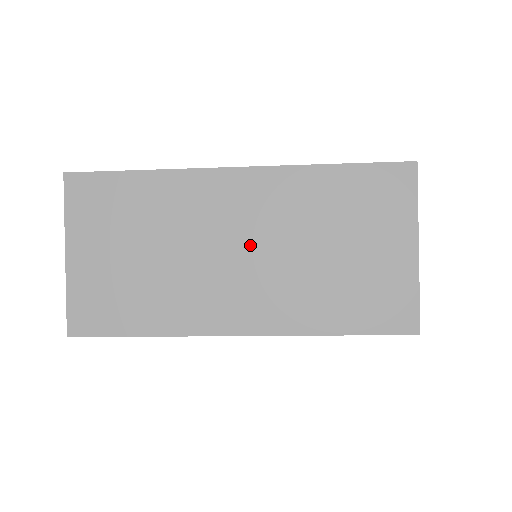
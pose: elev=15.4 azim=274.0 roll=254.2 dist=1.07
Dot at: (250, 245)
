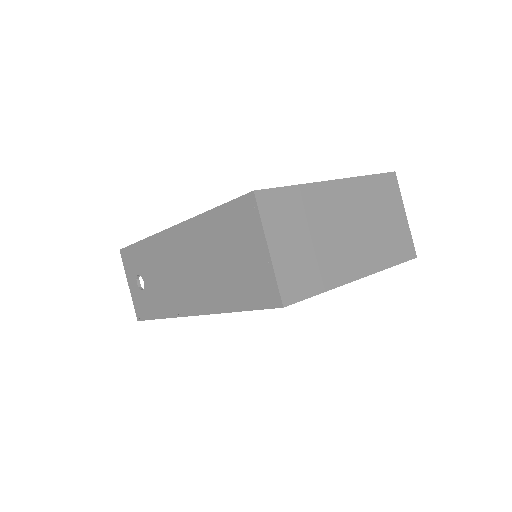
Dot at: (352, 224)
